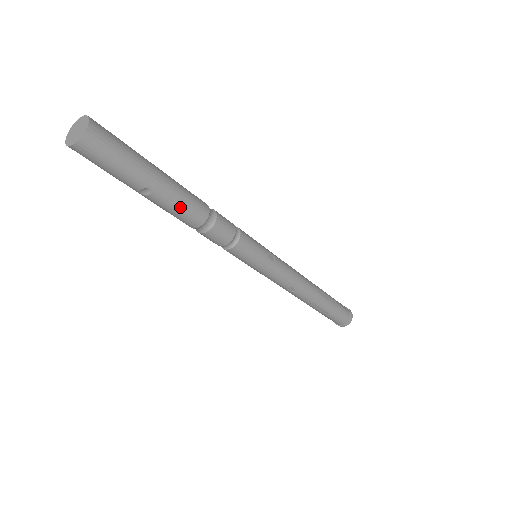
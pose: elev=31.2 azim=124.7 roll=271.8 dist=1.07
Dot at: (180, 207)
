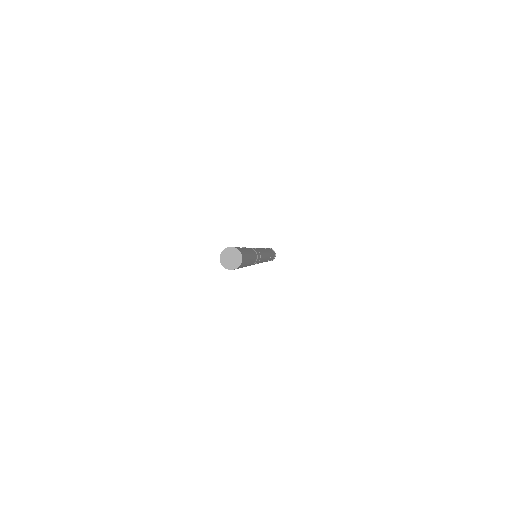
Dot at: occluded
